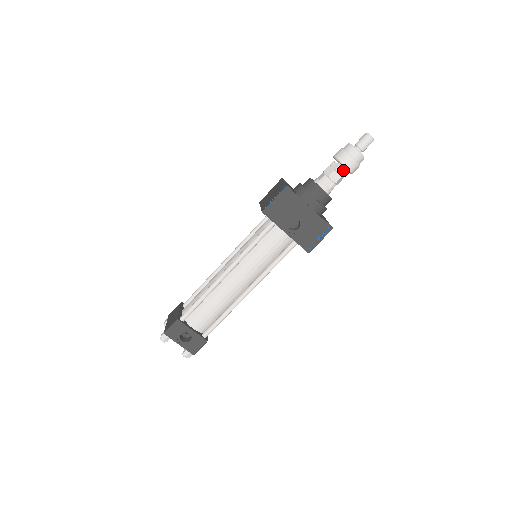
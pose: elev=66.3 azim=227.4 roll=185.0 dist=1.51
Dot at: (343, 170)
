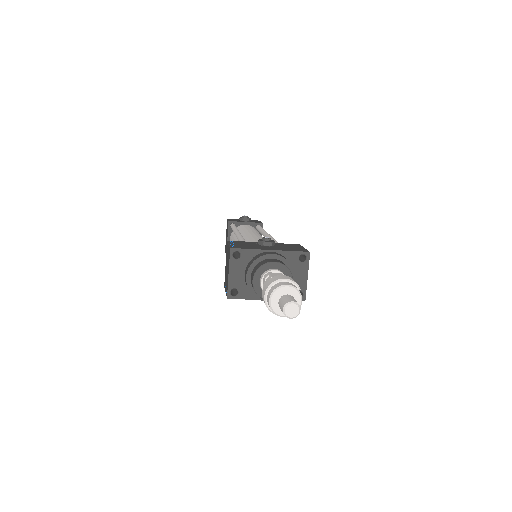
Dot at: occluded
